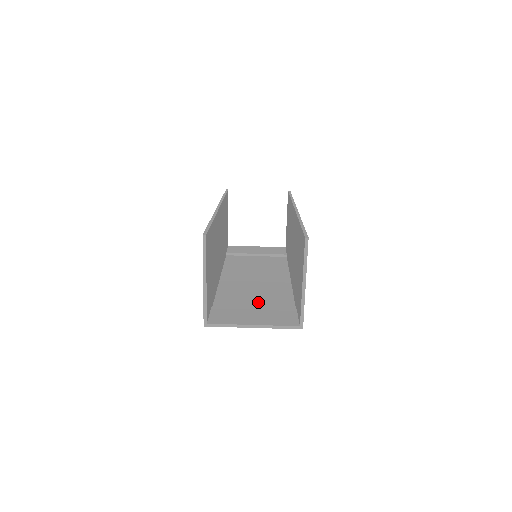
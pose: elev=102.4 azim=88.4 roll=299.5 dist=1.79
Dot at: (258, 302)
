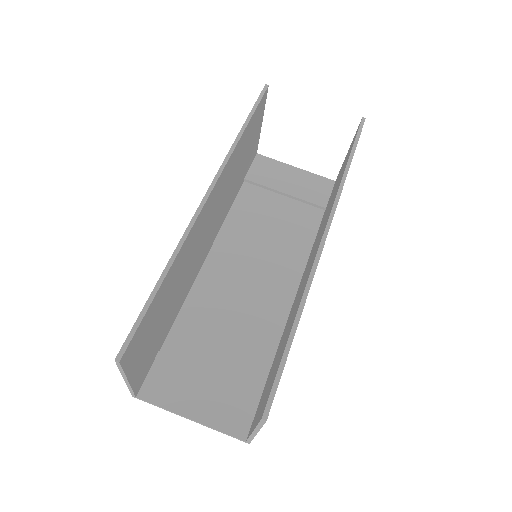
Dot at: (226, 347)
